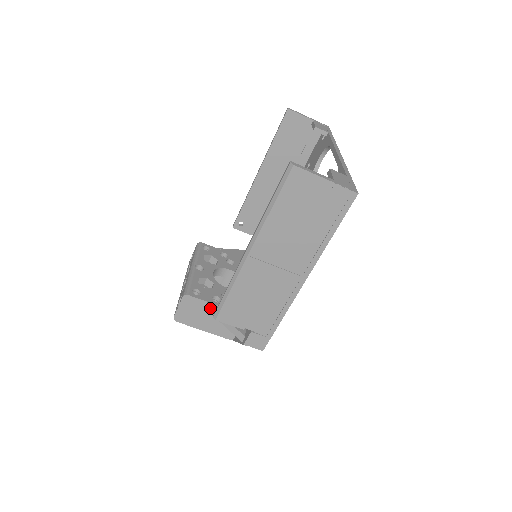
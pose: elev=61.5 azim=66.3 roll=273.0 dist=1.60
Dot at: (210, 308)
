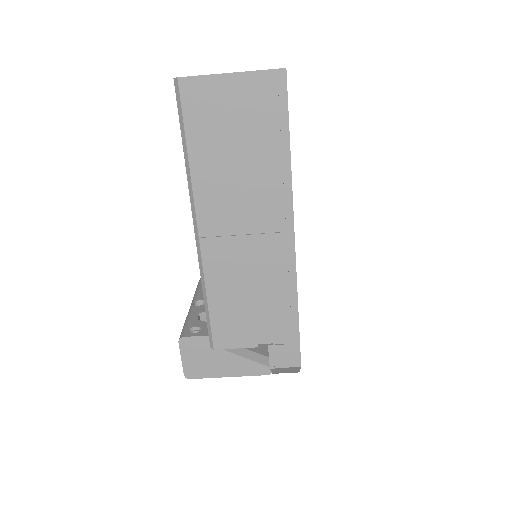
Dot at: occluded
